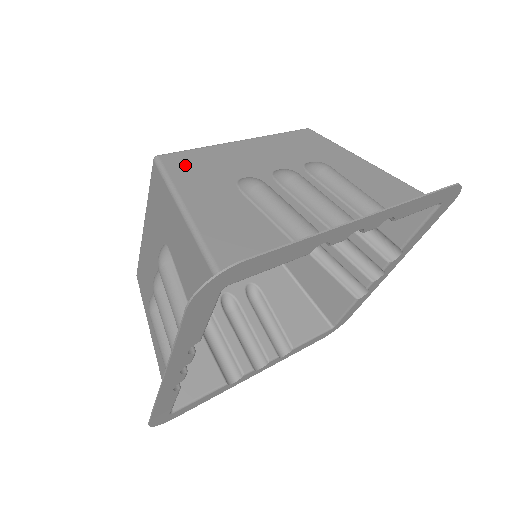
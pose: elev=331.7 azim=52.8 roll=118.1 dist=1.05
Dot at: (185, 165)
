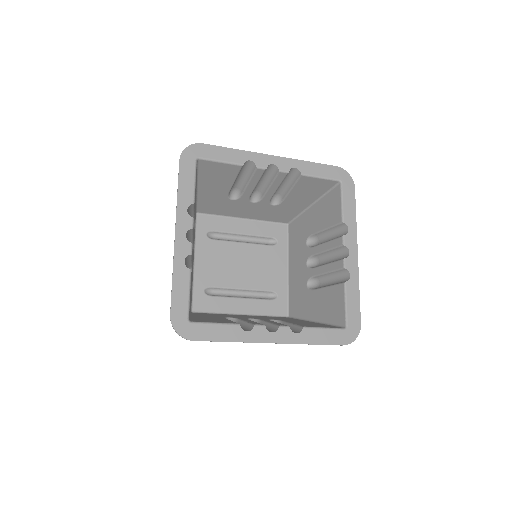
Dot at: (208, 207)
